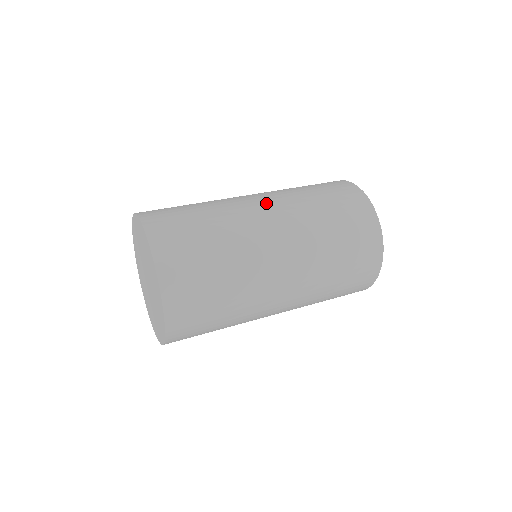
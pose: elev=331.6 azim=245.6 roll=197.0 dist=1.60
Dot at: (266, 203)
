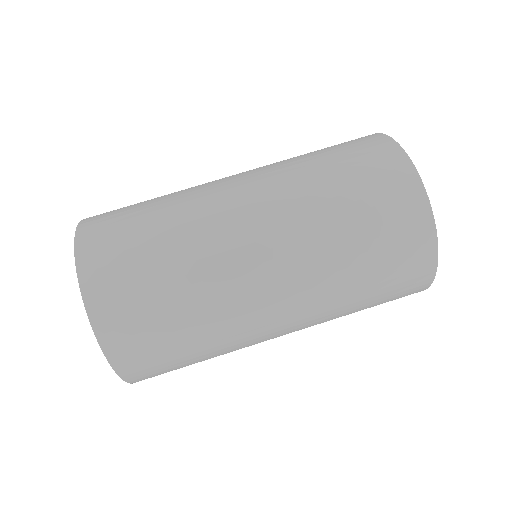
Dot at: (262, 227)
